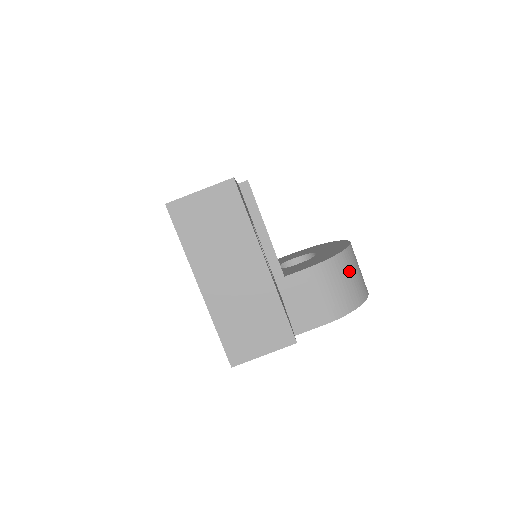
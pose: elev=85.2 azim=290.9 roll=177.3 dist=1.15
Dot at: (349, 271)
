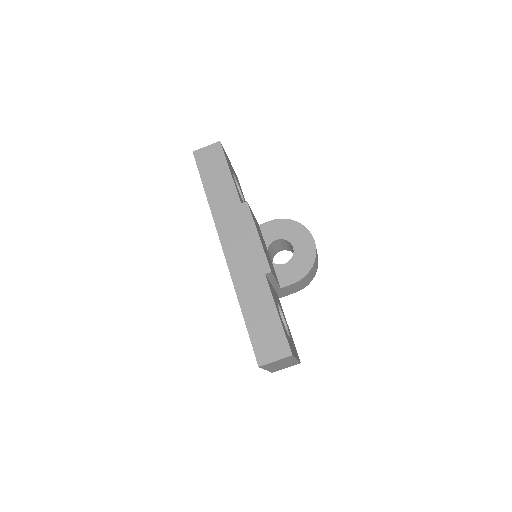
Dot at: (314, 269)
